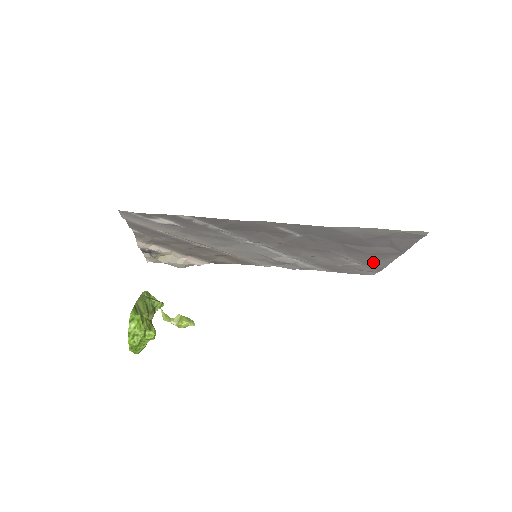
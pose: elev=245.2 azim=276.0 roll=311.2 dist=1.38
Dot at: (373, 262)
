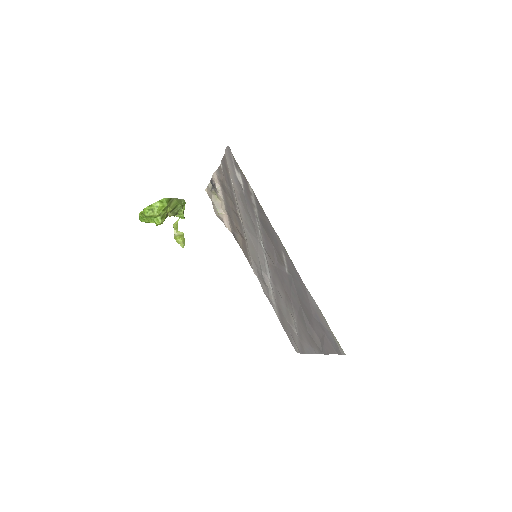
Dot at: (304, 341)
